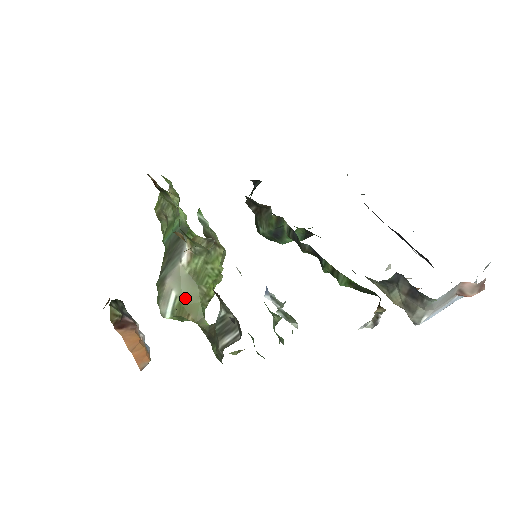
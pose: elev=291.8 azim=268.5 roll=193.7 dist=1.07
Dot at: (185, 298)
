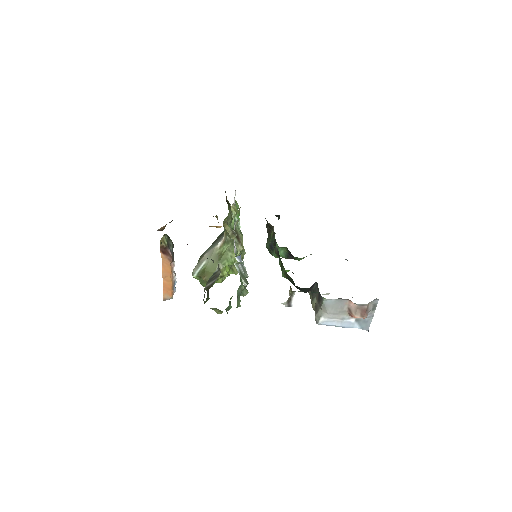
Dot at: (208, 267)
